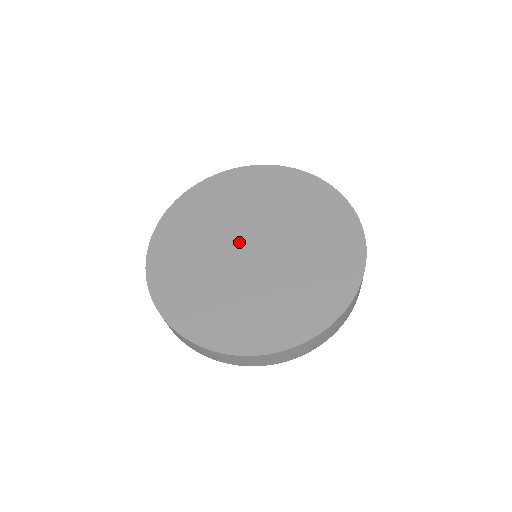
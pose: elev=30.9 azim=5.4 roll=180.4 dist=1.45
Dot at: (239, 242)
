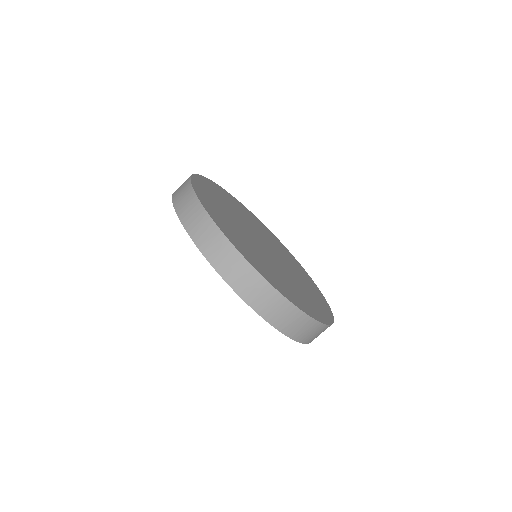
Dot at: (255, 237)
